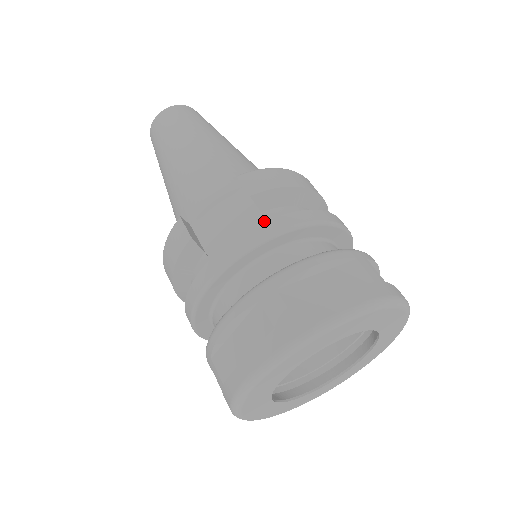
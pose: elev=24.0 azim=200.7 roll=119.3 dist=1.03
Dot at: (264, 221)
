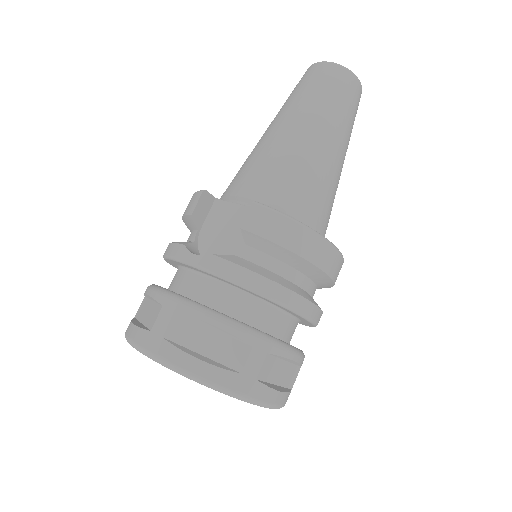
Dot at: (238, 253)
